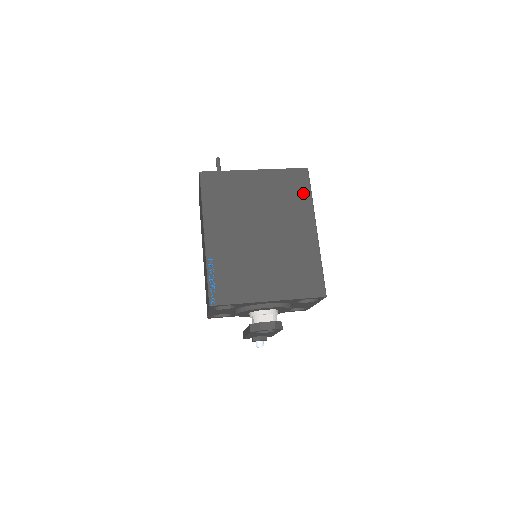
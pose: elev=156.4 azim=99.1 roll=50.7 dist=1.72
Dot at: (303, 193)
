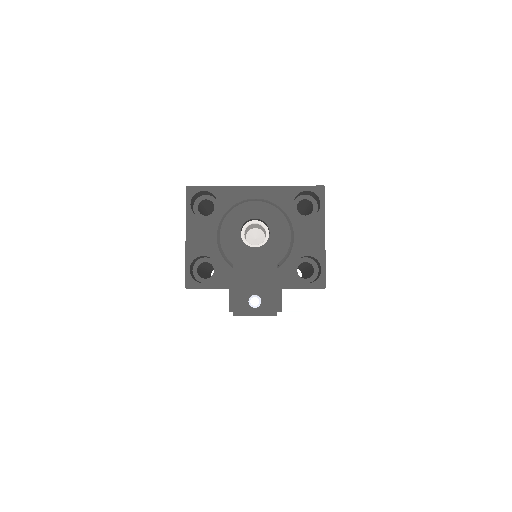
Dot at: occluded
